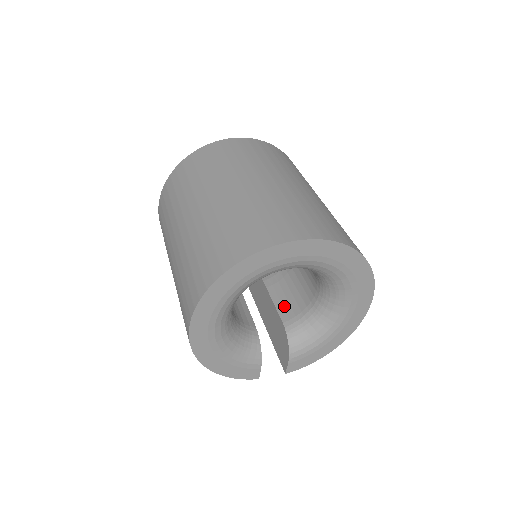
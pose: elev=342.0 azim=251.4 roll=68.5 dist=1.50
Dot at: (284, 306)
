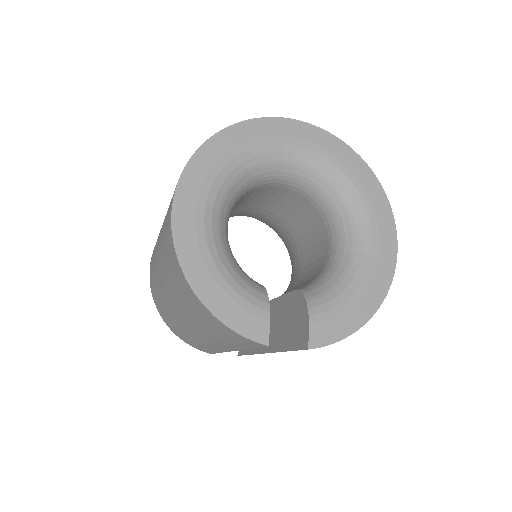
Dot at: (295, 289)
